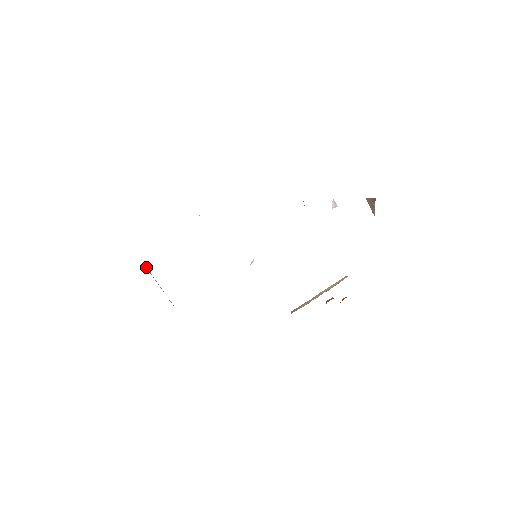
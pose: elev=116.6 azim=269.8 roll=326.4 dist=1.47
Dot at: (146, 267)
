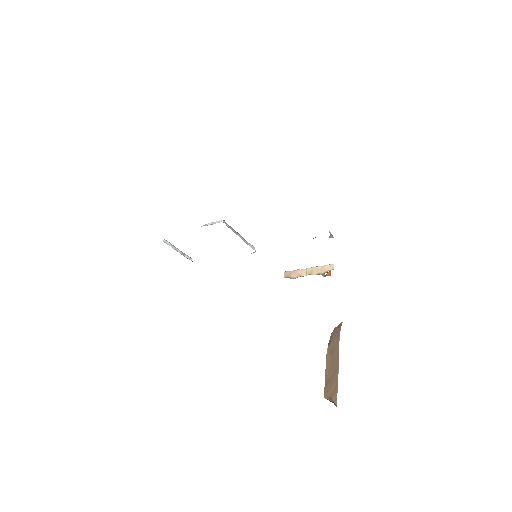
Dot at: (164, 241)
